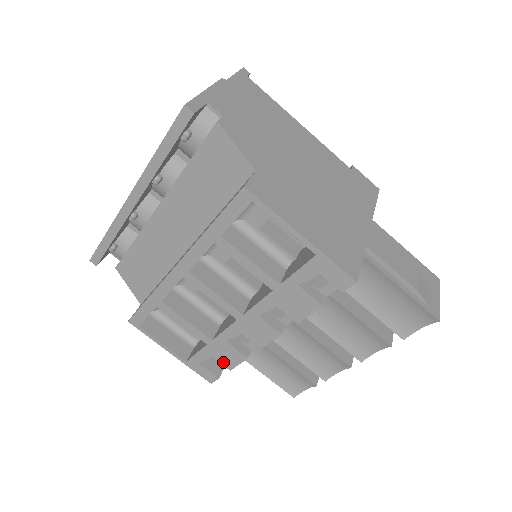
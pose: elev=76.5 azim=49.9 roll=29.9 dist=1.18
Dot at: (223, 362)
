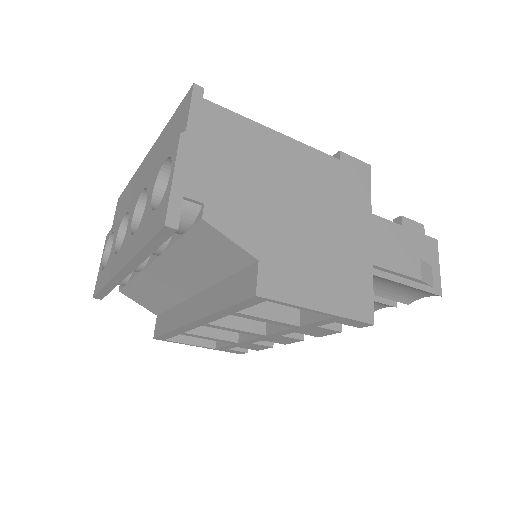
Dot at: occluded
